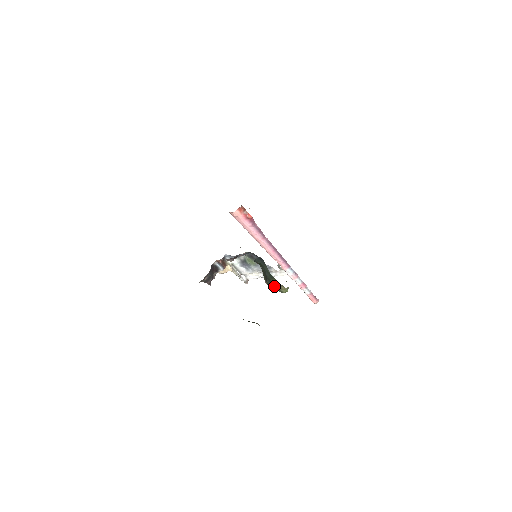
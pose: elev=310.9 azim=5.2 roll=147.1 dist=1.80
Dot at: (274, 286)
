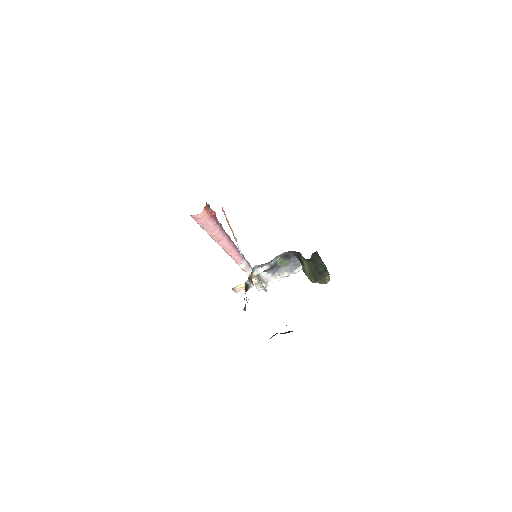
Dot at: (321, 280)
